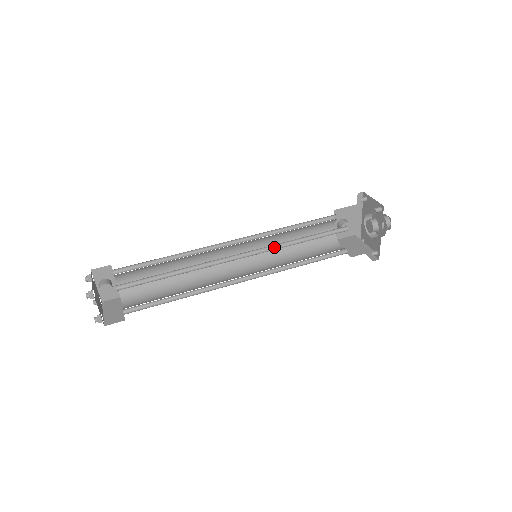
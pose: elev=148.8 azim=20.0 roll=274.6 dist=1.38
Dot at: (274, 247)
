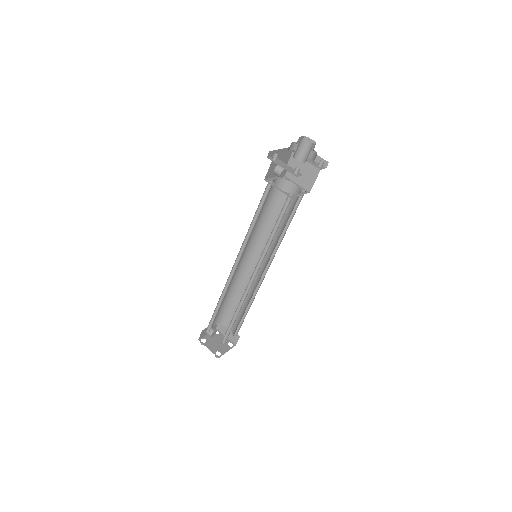
Dot at: (262, 254)
